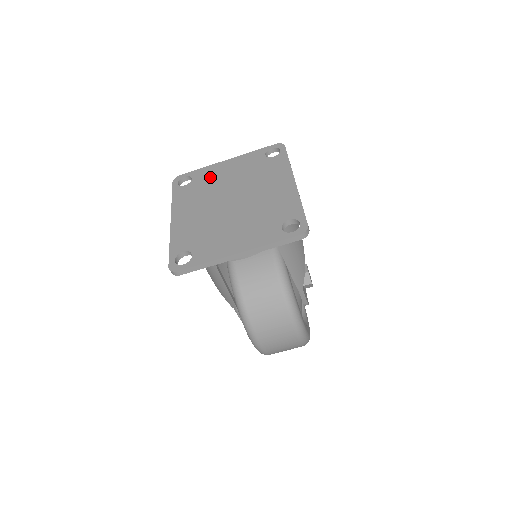
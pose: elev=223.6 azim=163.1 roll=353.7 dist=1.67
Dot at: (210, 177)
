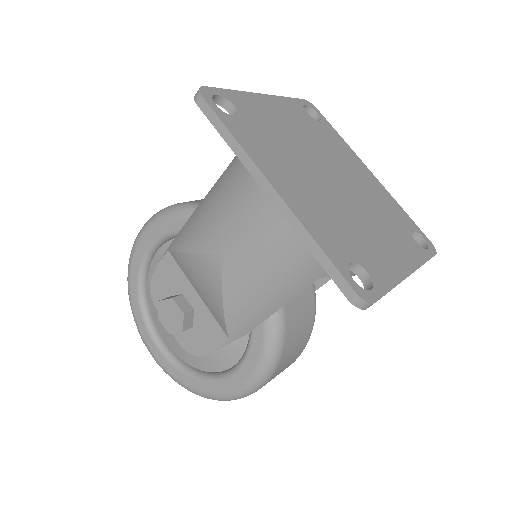
Dot at: (265, 117)
